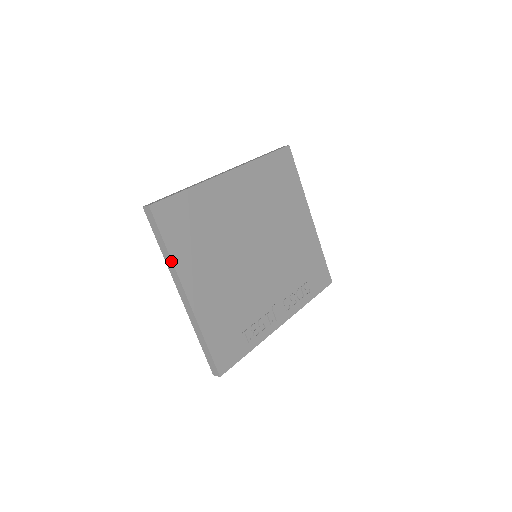
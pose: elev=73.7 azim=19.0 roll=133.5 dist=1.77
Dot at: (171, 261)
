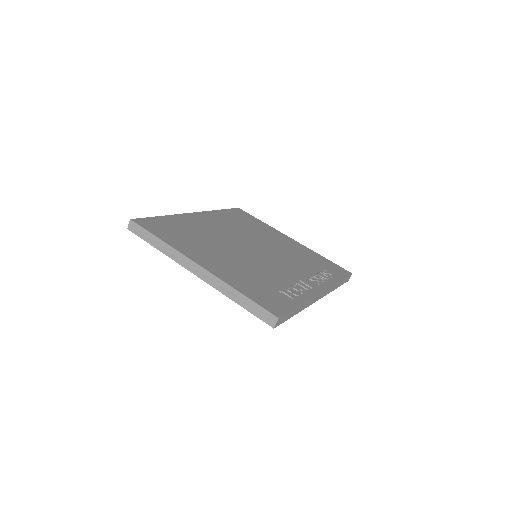
Dot at: (169, 247)
